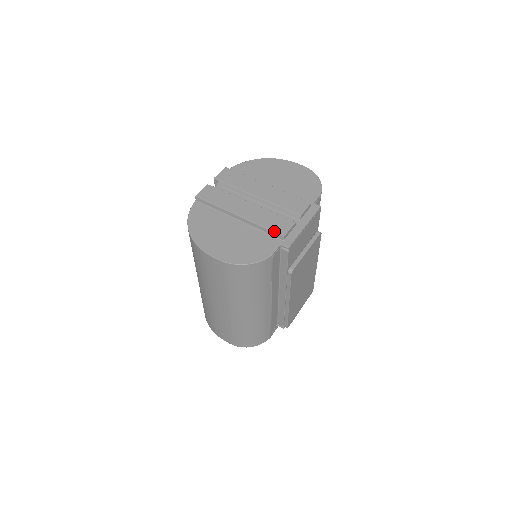
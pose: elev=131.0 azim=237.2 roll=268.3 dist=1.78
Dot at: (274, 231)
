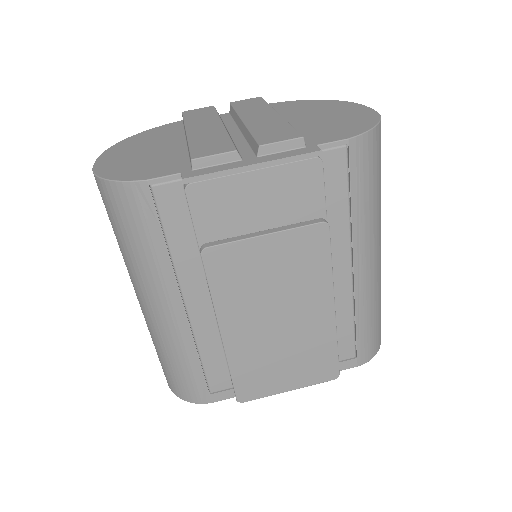
Dot at: (191, 151)
